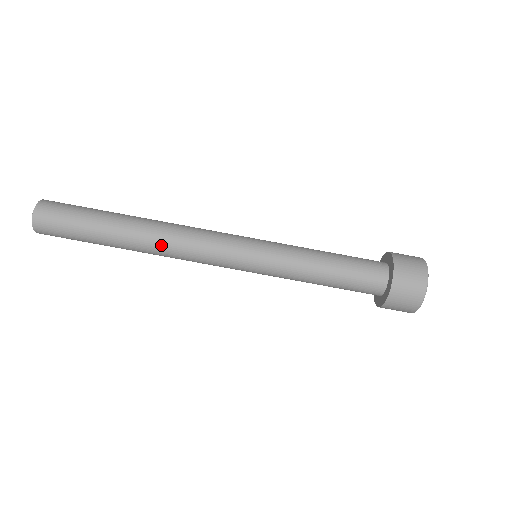
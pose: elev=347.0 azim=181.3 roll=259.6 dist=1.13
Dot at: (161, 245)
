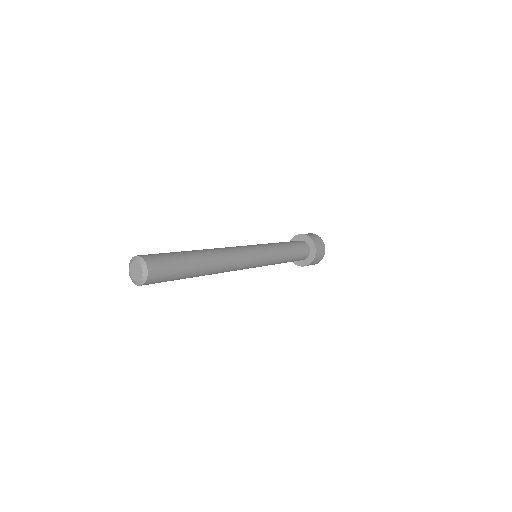
Dot at: (221, 270)
